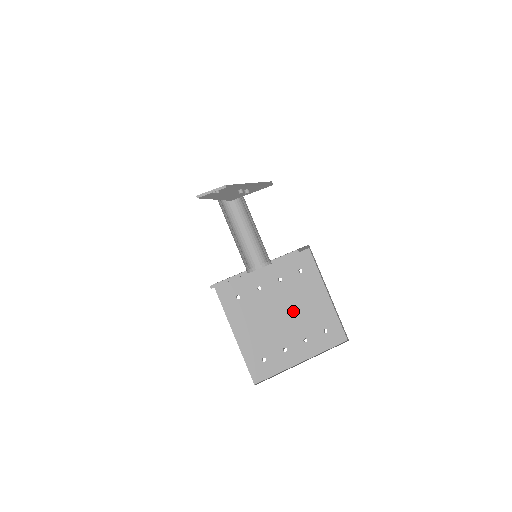
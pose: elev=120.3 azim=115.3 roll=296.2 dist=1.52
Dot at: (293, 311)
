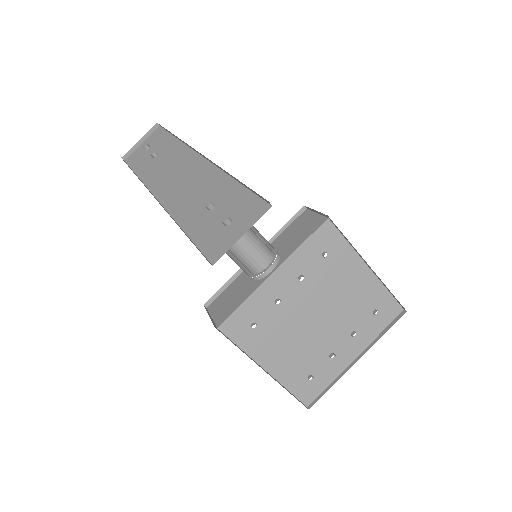
Dot at: (329, 308)
